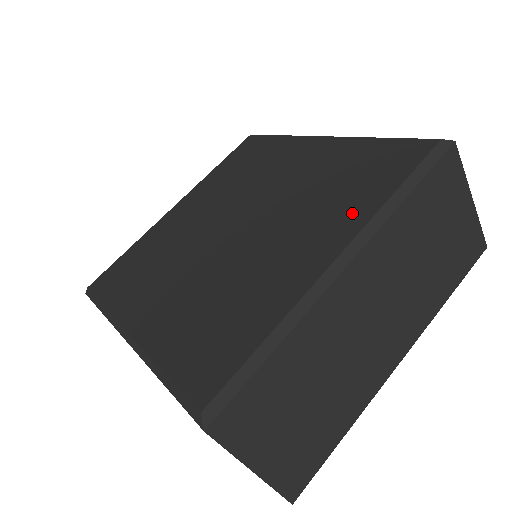
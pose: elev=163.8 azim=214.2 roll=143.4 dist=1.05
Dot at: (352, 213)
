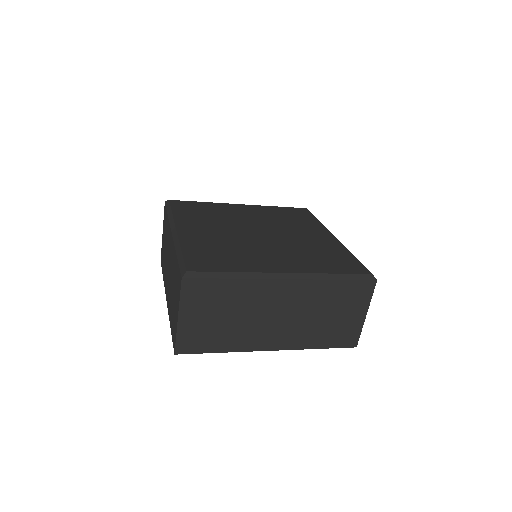
Dot at: (310, 266)
